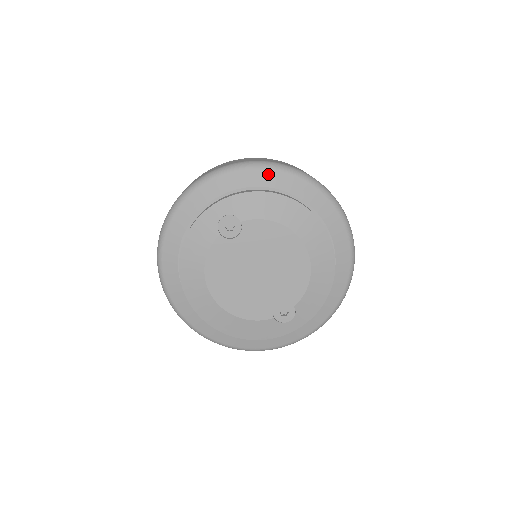
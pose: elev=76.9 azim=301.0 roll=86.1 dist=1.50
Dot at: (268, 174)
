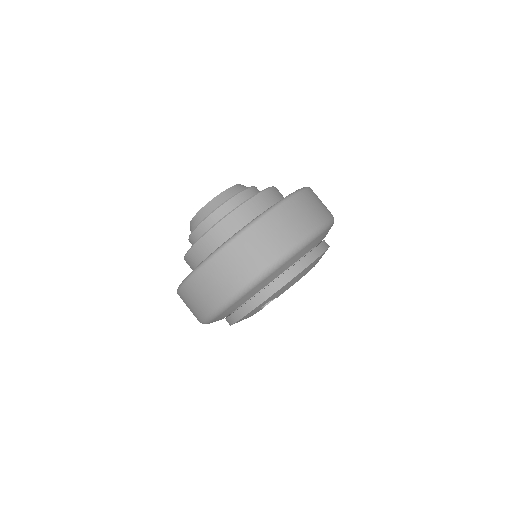
Dot at: (288, 263)
